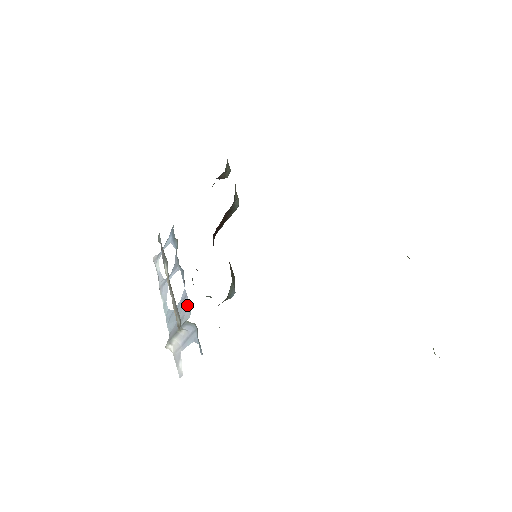
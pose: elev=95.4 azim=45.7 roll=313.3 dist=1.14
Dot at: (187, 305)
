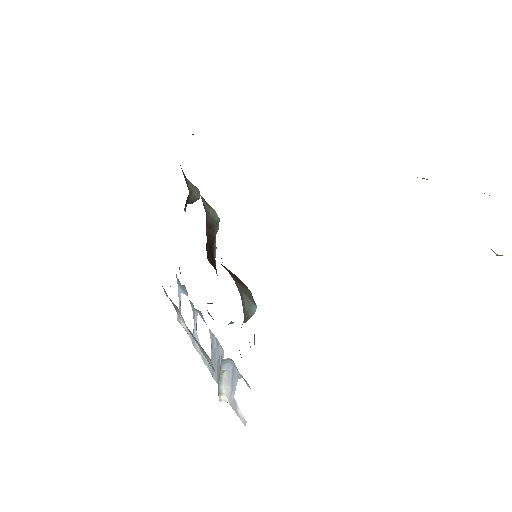
Dot at: (217, 344)
